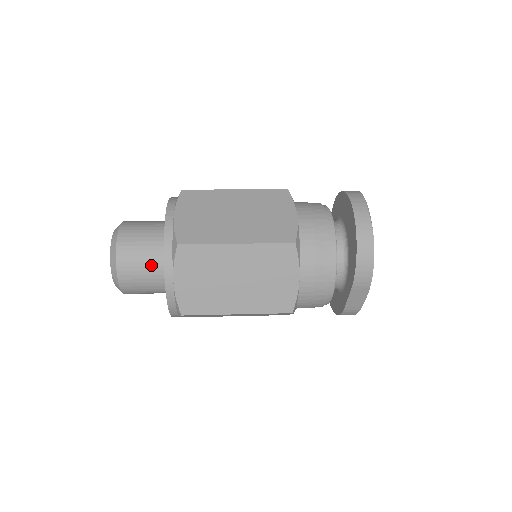
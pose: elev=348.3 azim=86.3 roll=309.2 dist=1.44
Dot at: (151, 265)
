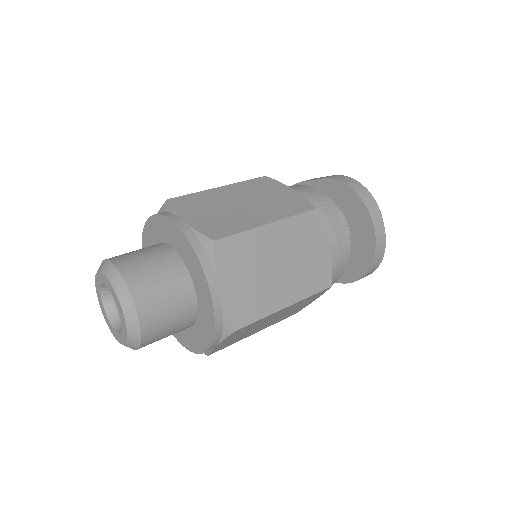
Dot at: (179, 329)
